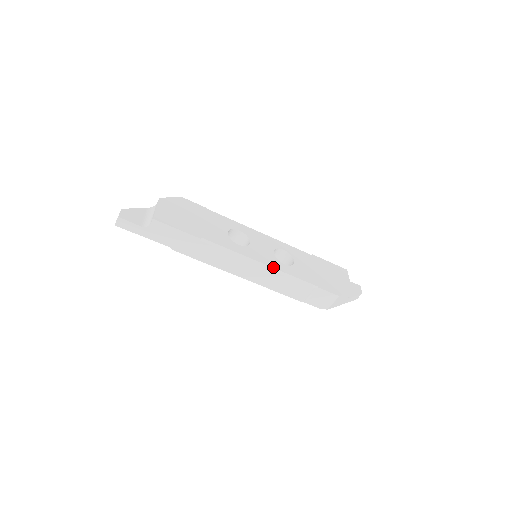
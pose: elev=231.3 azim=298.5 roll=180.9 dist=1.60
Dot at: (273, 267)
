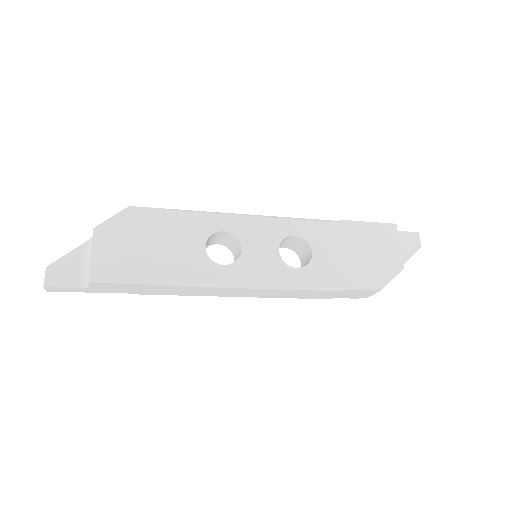
Dot at: (279, 284)
